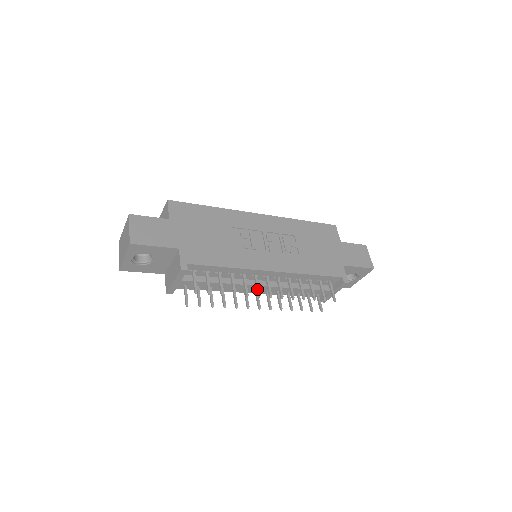
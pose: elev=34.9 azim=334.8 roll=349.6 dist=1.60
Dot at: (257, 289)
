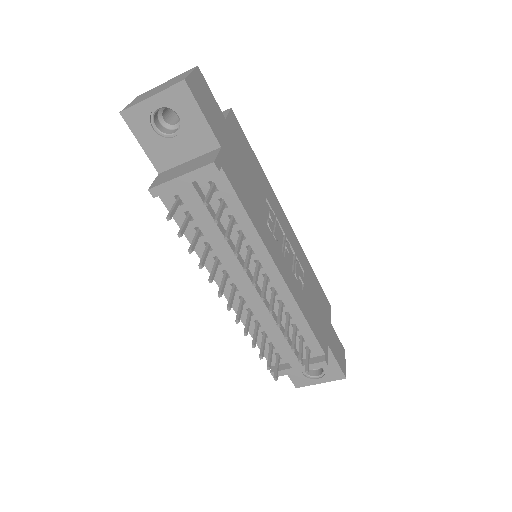
Dot at: (256, 276)
